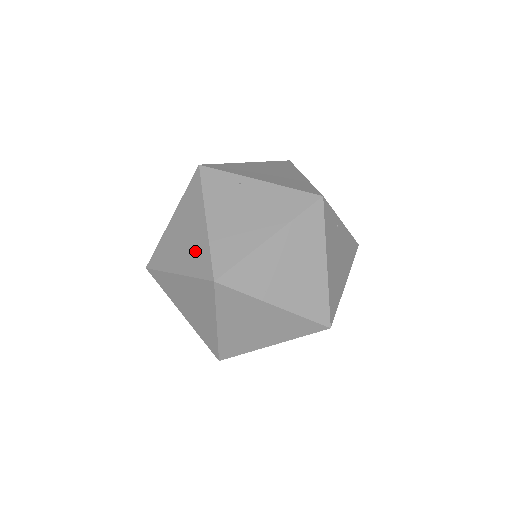
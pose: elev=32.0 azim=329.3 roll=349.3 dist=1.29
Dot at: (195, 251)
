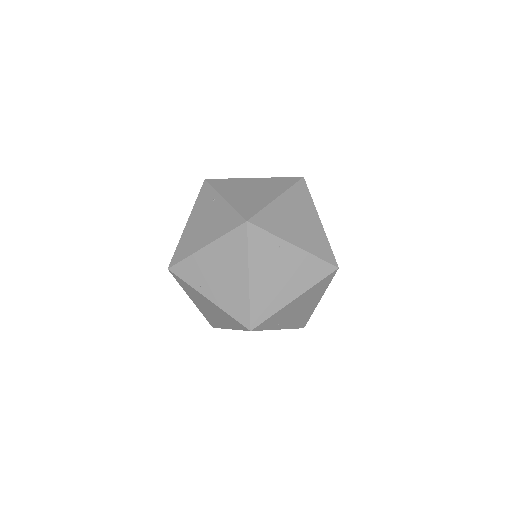
Dot at: occluded
